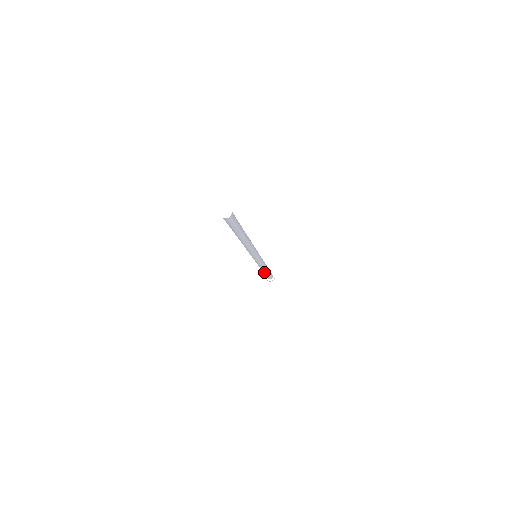
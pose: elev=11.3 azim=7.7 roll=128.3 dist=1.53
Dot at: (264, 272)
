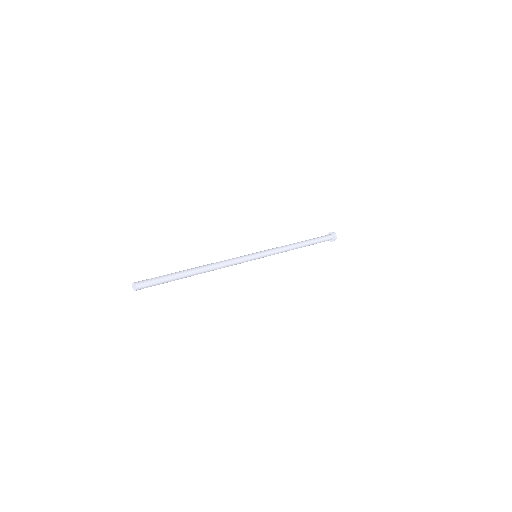
Dot at: occluded
